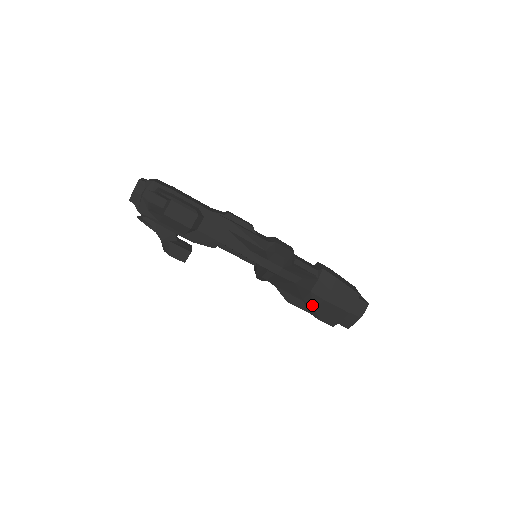
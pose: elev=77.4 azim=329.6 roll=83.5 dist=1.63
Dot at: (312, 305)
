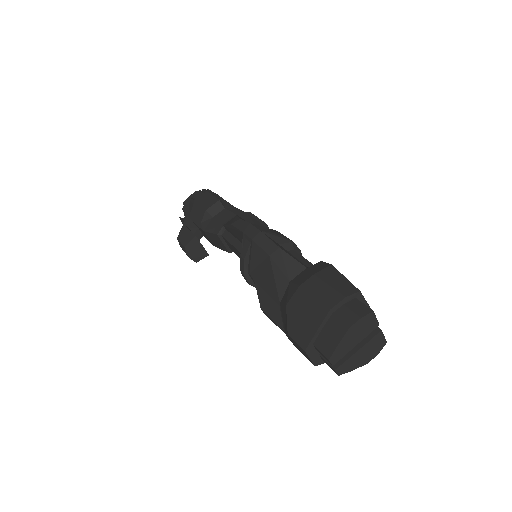
Dot at: (285, 303)
